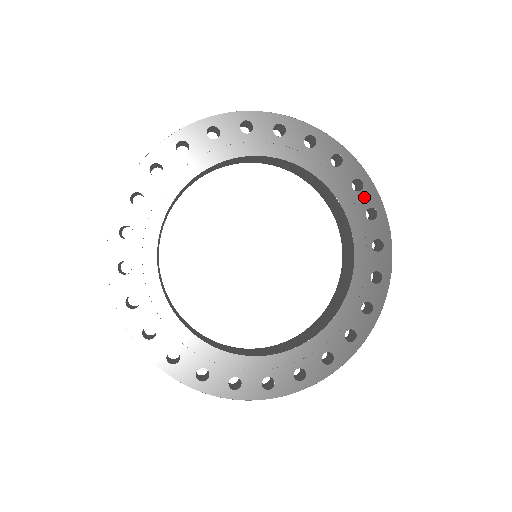
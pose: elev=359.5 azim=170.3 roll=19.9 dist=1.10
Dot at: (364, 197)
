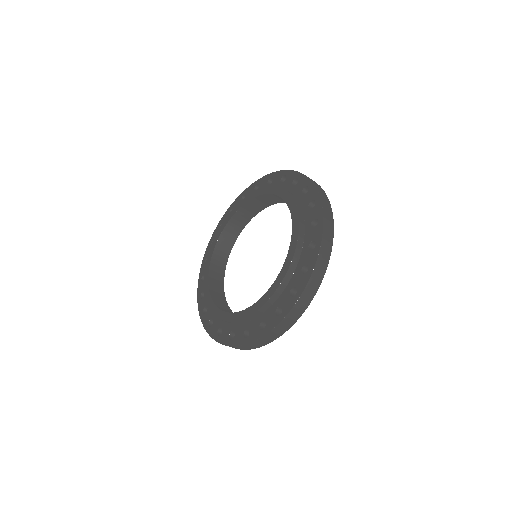
Dot at: (288, 180)
